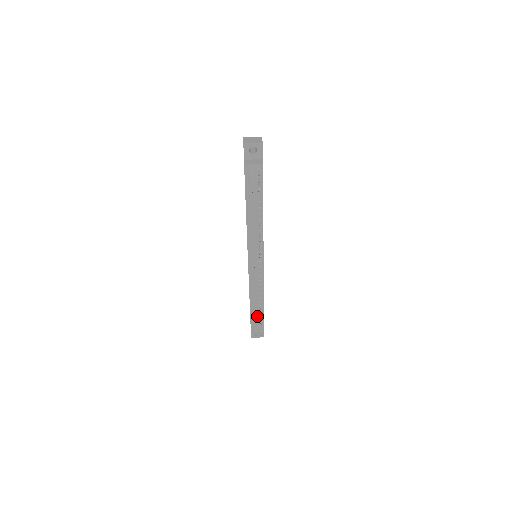
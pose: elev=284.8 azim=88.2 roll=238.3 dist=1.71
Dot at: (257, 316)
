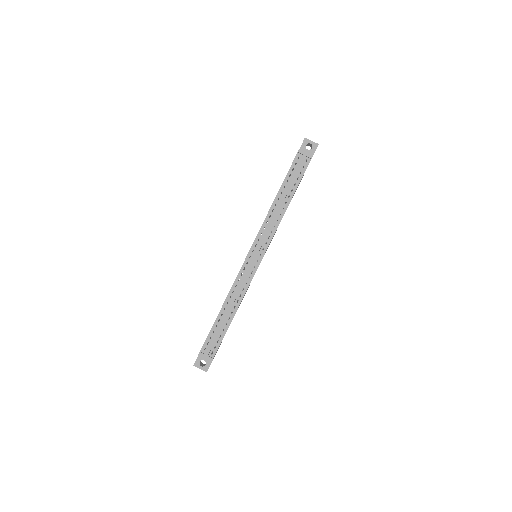
Dot at: (220, 327)
